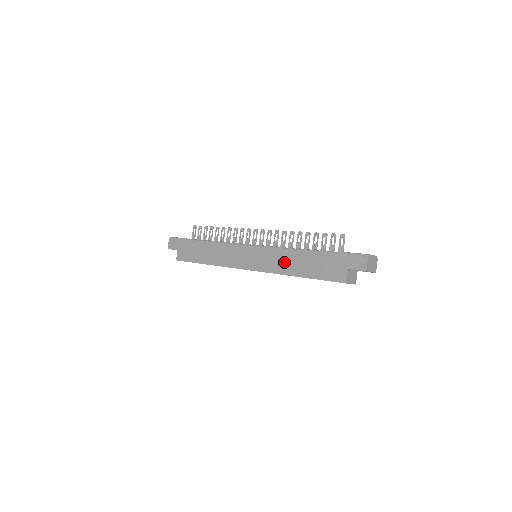
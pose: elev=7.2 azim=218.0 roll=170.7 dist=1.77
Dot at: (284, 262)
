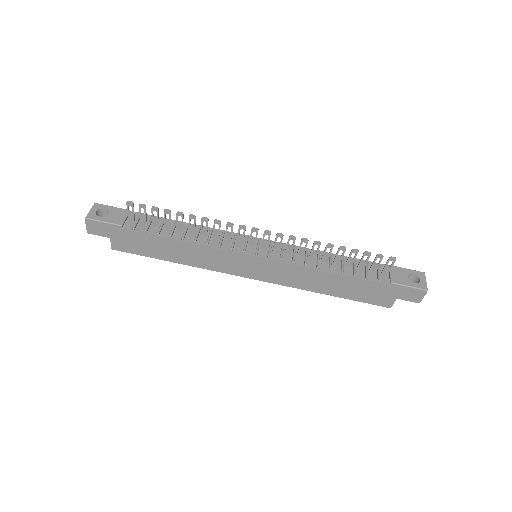
Dot at: (310, 281)
